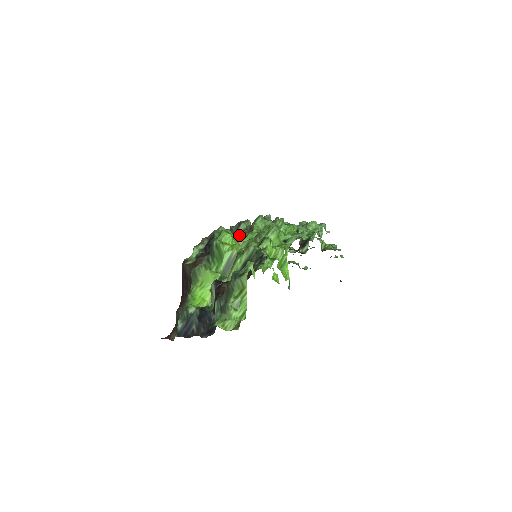
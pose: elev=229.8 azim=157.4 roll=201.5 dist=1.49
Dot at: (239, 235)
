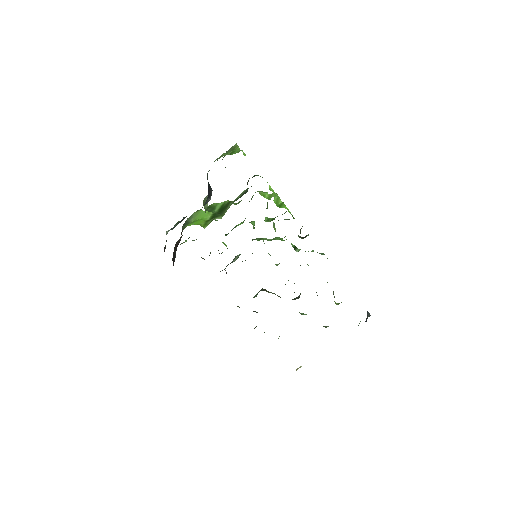
Dot at: occluded
